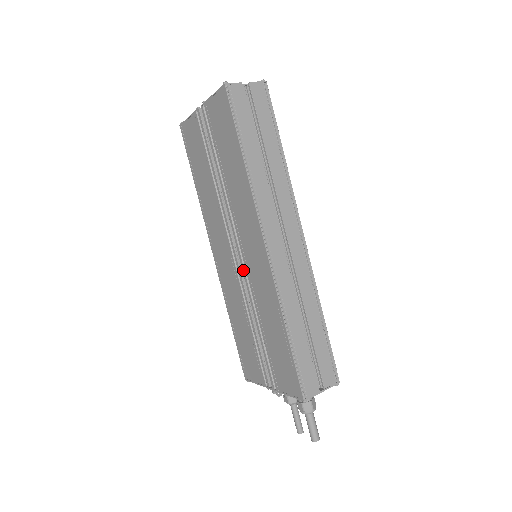
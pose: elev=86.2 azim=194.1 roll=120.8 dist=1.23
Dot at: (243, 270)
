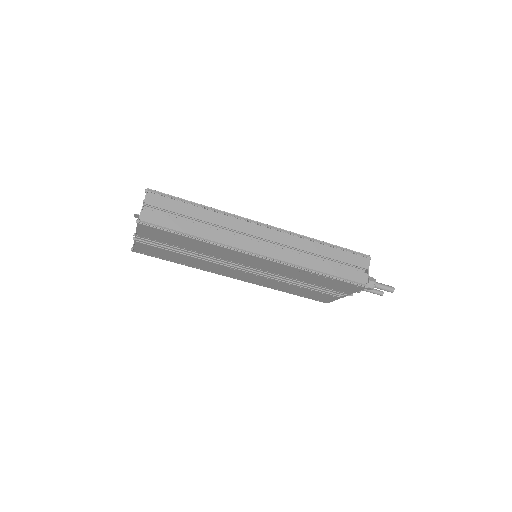
Dot at: (261, 272)
